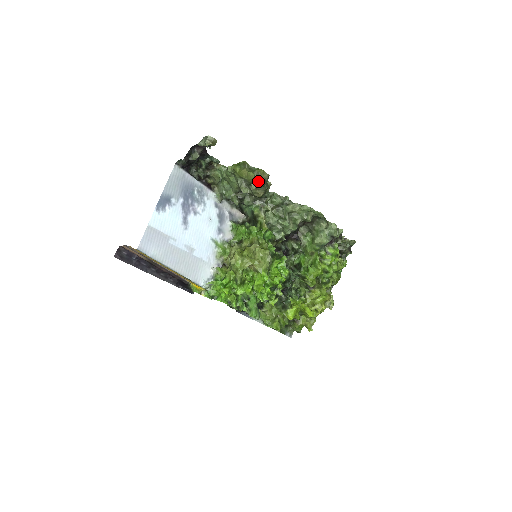
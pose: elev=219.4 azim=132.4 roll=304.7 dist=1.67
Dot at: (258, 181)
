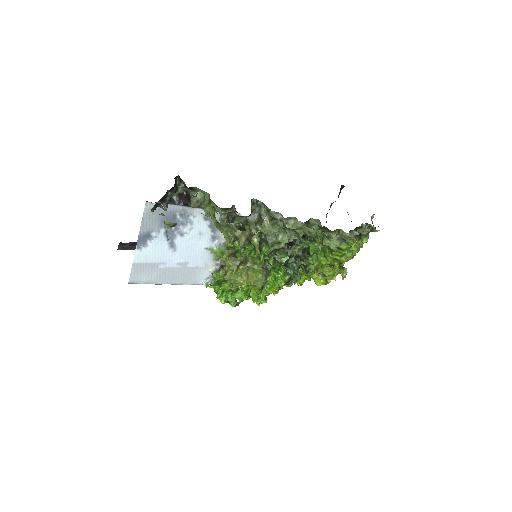
Dot at: (237, 240)
